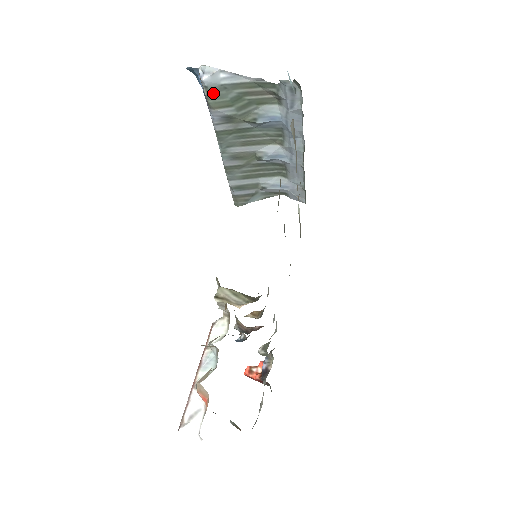
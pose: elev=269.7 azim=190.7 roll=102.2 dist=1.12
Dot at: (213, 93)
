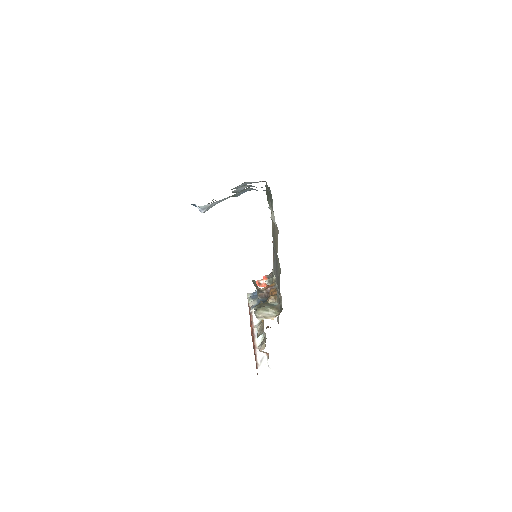
Dot at: occluded
